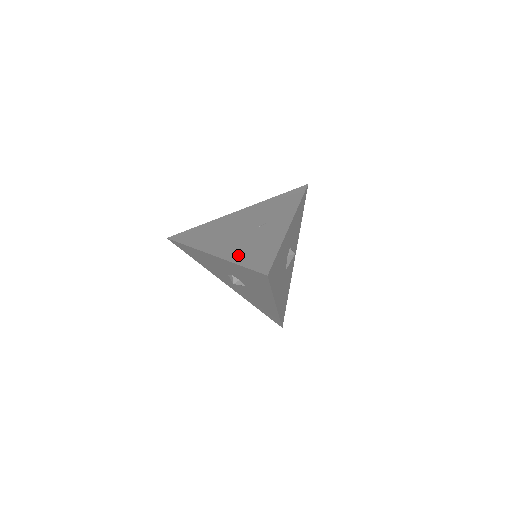
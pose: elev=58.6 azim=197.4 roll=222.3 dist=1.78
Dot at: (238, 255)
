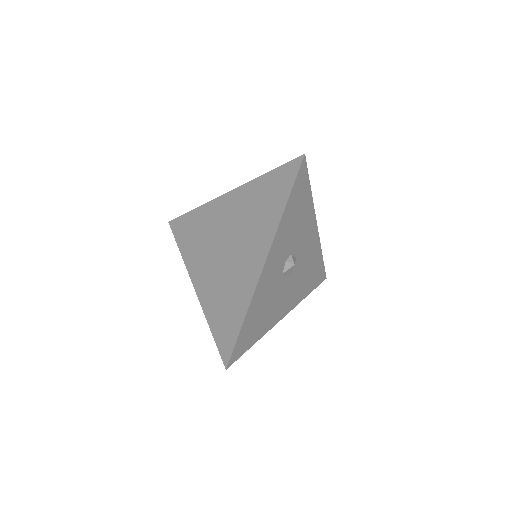
Dot at: (212, 307)
